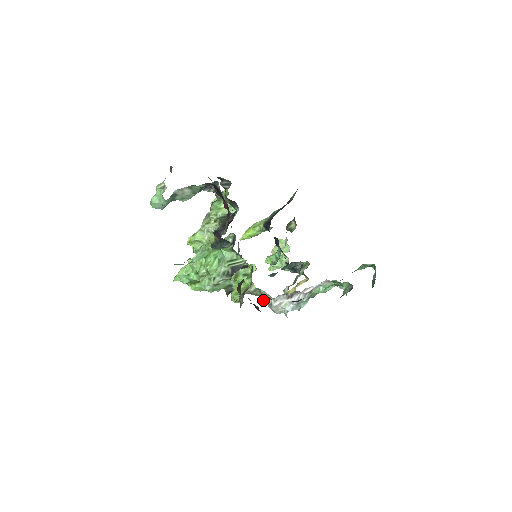
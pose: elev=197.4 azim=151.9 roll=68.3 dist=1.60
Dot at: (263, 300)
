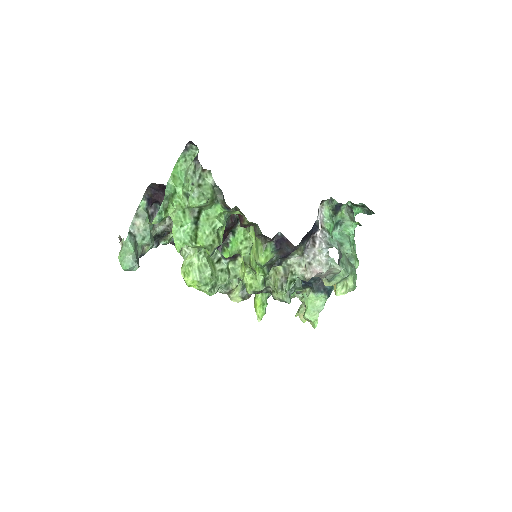
Dot at: (303, 275)
